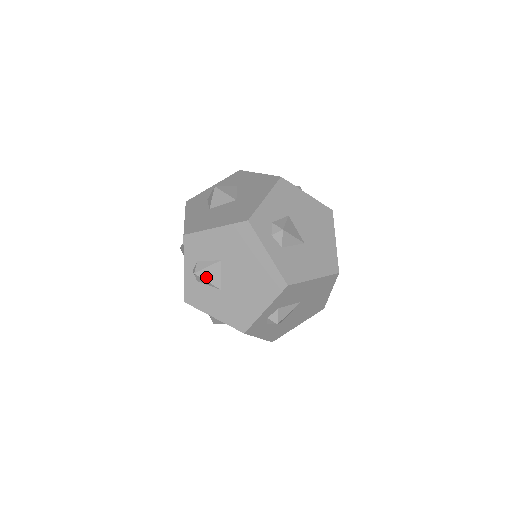
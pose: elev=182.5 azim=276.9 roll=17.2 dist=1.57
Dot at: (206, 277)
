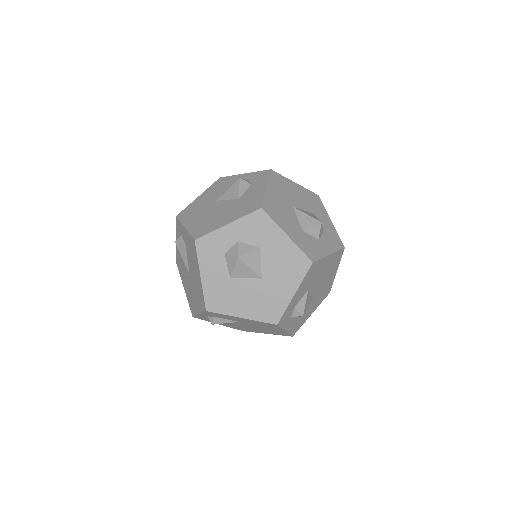
Dot at: occluded
